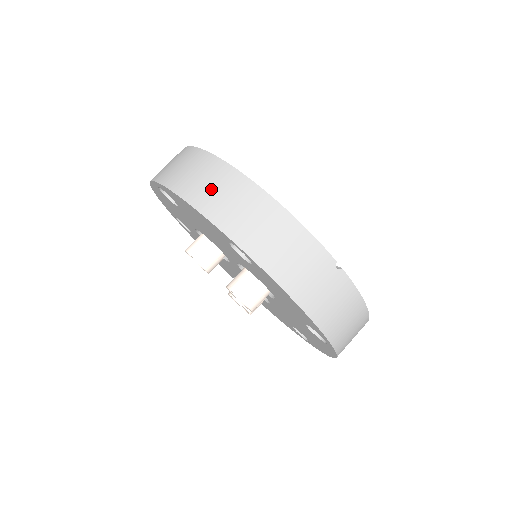
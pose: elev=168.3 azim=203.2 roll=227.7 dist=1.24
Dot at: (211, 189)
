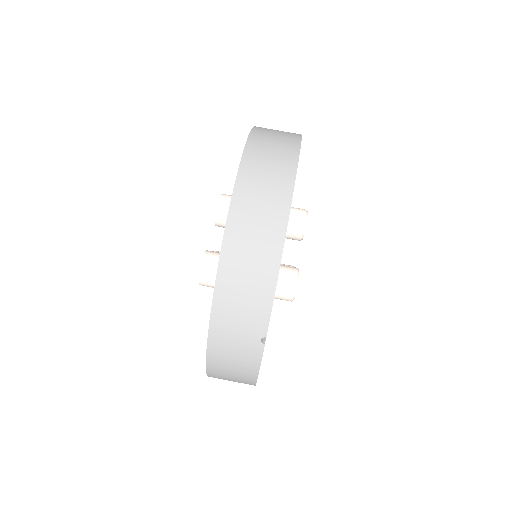
Dot at: (260, 191)
